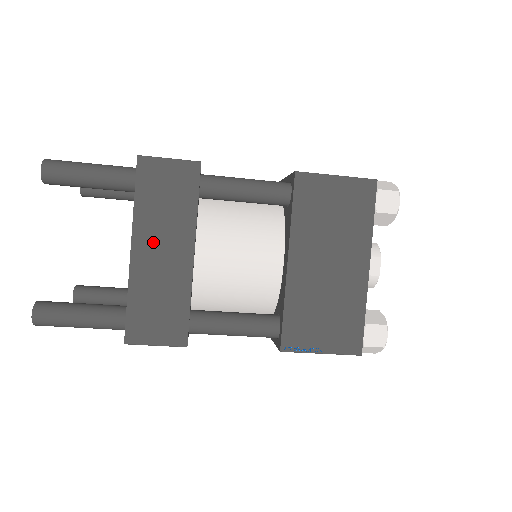
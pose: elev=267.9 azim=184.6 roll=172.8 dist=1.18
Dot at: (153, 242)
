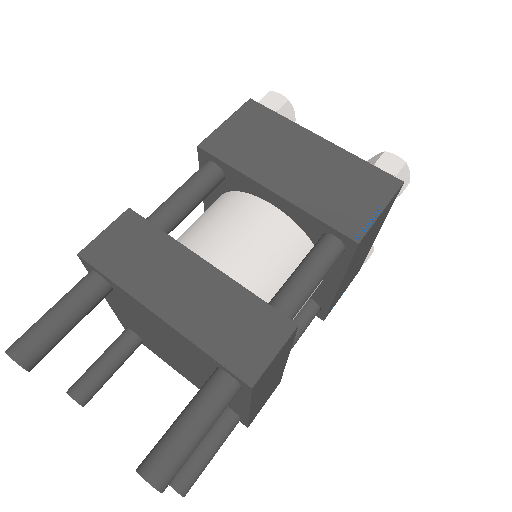
Dot at: (167, 291)
